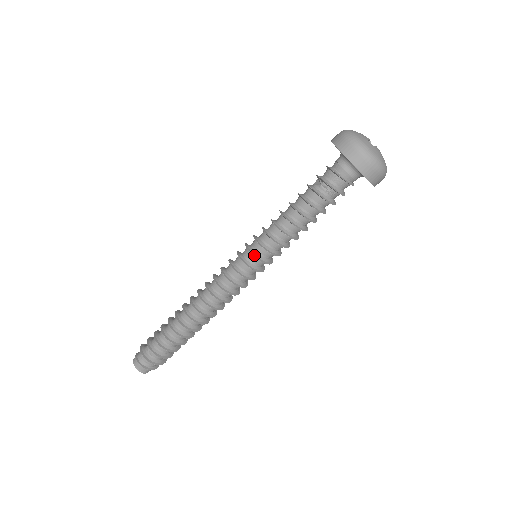
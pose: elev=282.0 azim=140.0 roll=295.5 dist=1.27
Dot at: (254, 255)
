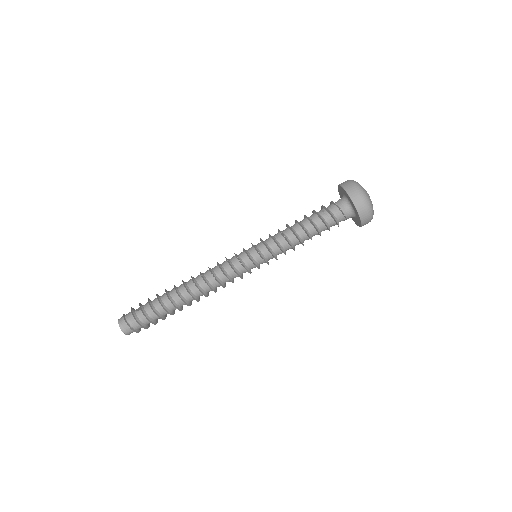
Dot at: (253, 245)
